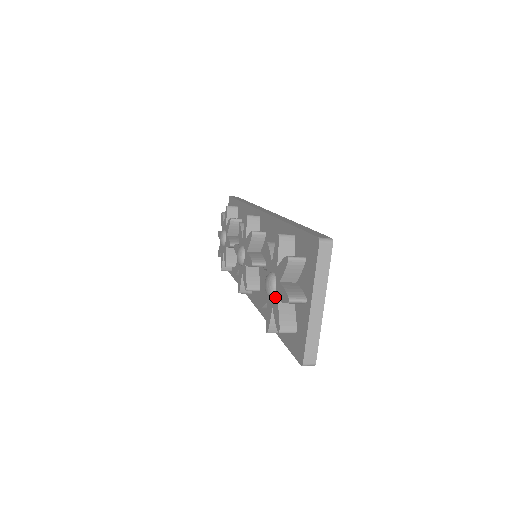
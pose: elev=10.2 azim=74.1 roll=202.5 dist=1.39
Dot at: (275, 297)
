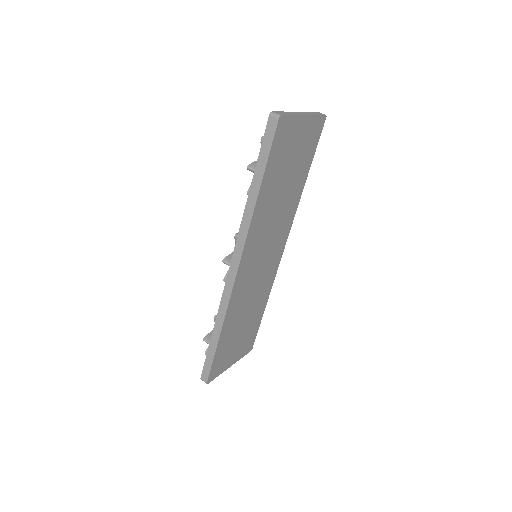
Dot at: occluded
